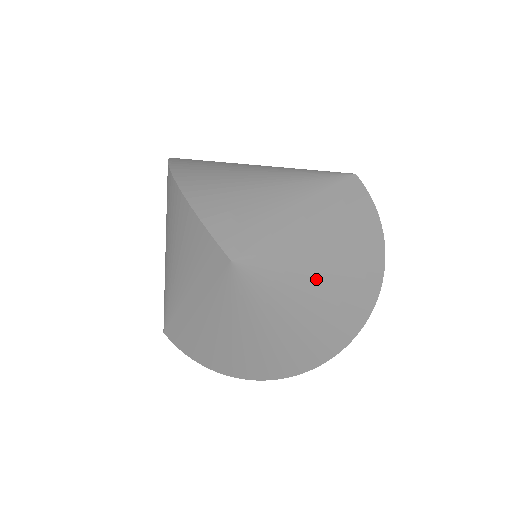
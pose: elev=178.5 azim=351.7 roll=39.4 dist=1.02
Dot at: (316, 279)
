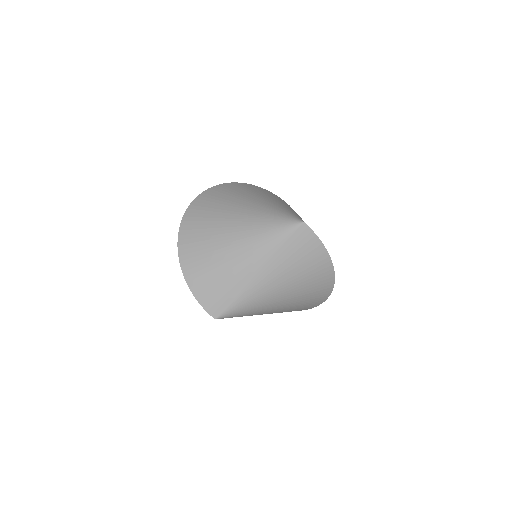
Dot at: (276, 301)
